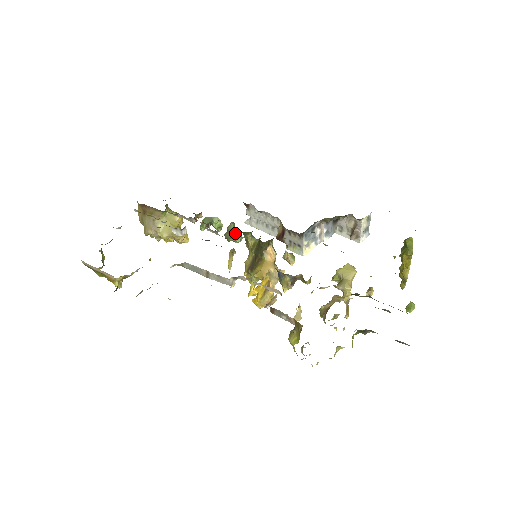
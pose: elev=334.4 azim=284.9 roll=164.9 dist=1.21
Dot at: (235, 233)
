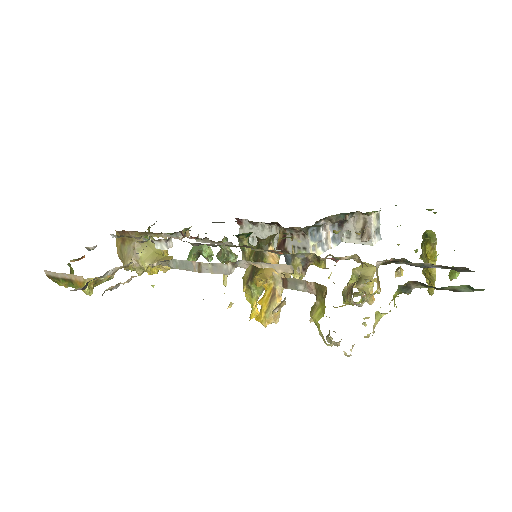
Dot at: (229, 249)
